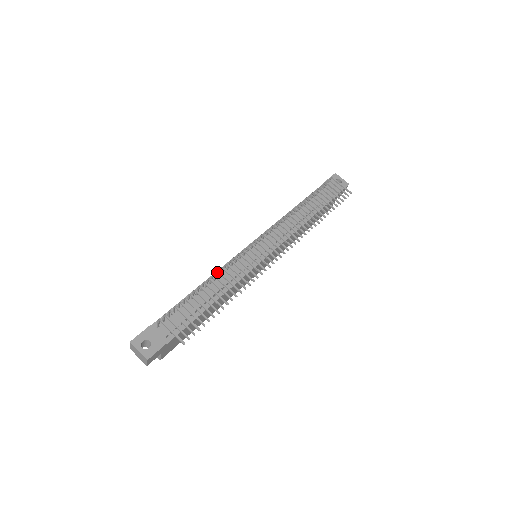
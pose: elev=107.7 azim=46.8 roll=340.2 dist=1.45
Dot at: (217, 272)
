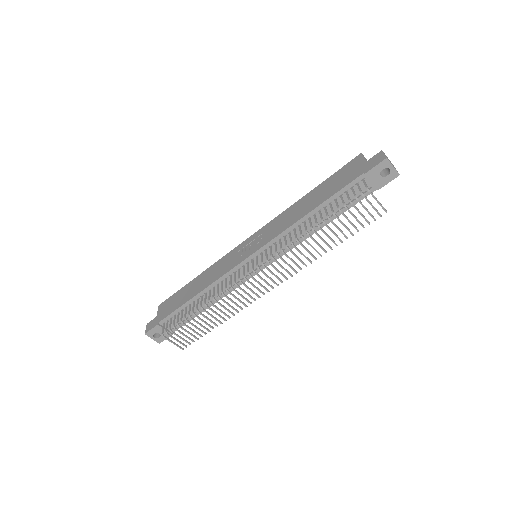
Dot at: (209, 302)
